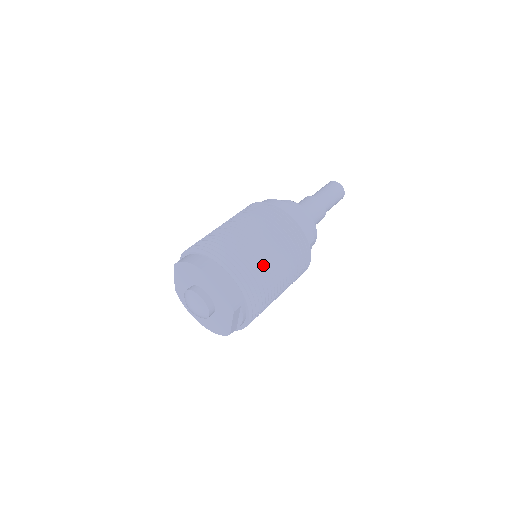
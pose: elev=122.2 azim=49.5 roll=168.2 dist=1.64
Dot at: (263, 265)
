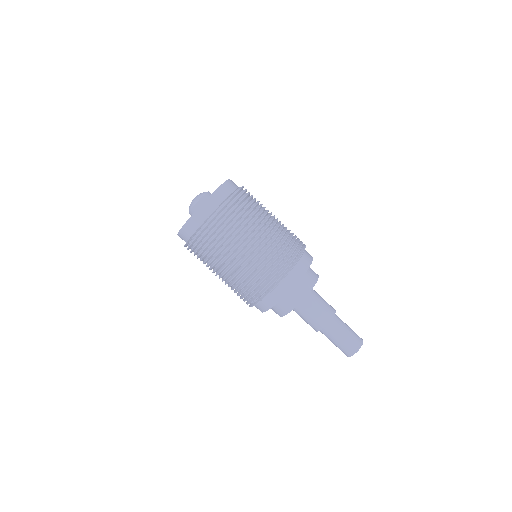
Dot at: (260, 212)
